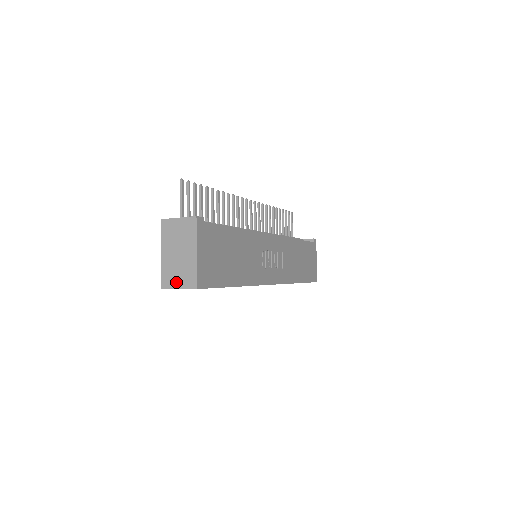
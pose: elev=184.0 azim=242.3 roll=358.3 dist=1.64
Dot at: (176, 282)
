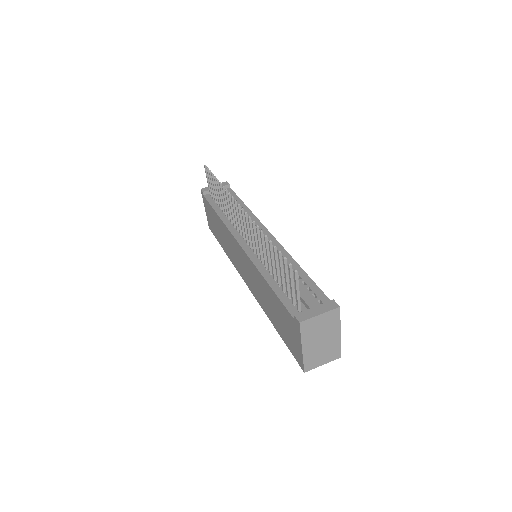
Dot at: (320, 362)
